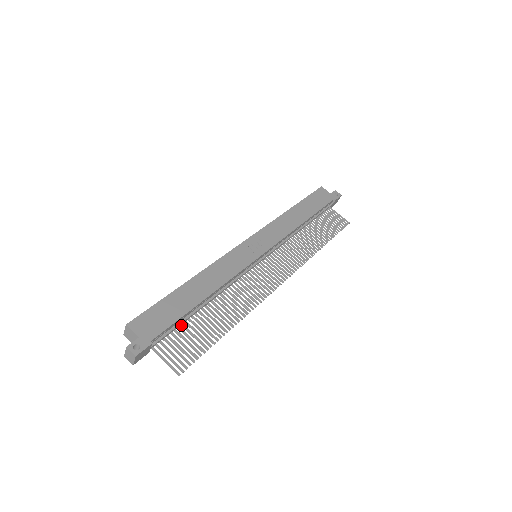
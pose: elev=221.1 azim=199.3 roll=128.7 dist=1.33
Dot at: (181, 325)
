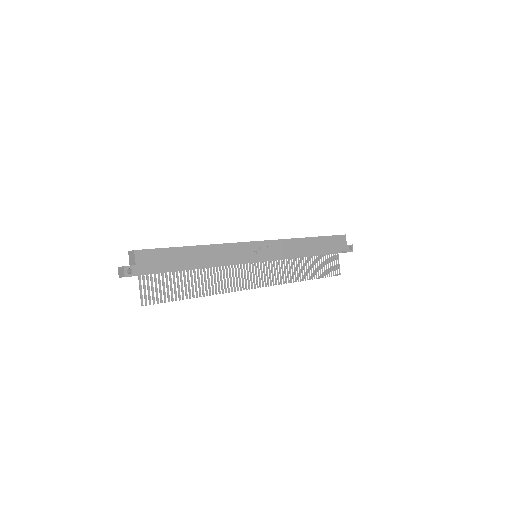
Dot at: (169, 272)
